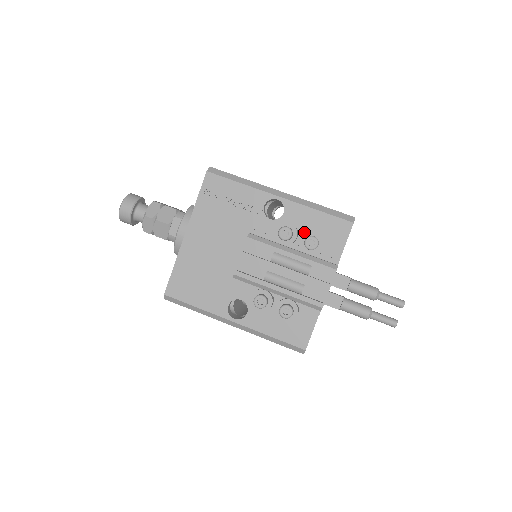
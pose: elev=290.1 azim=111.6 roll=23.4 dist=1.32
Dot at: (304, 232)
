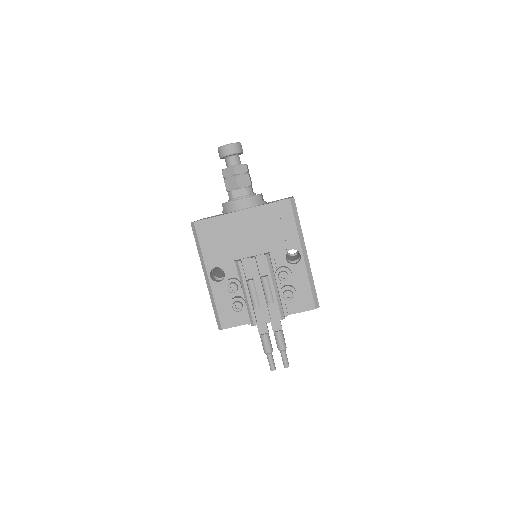
Dot at: (291, 284)
